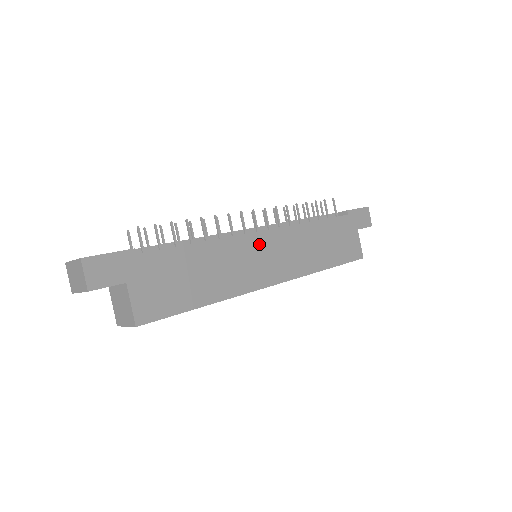
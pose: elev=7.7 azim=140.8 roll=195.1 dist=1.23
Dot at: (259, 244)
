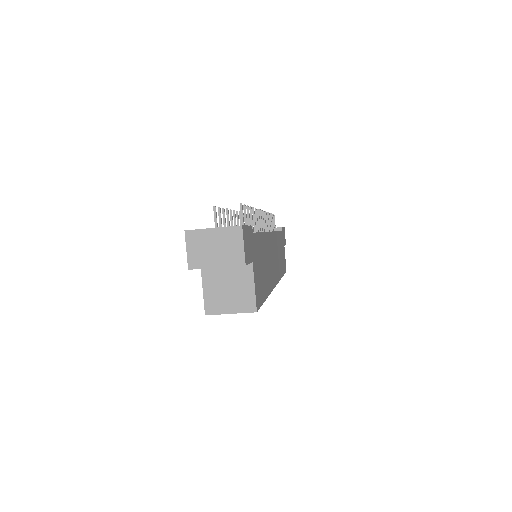
Dot at: (272, 244)
